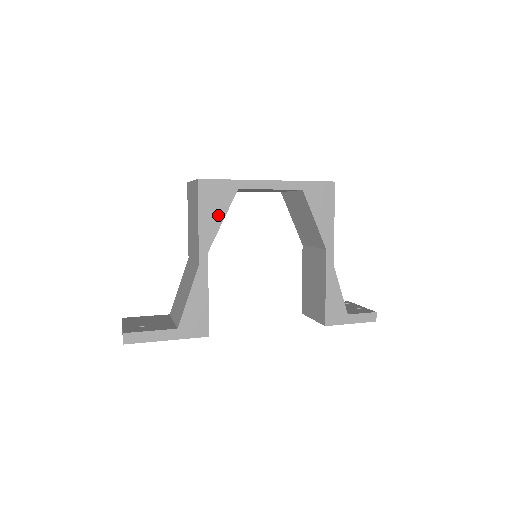
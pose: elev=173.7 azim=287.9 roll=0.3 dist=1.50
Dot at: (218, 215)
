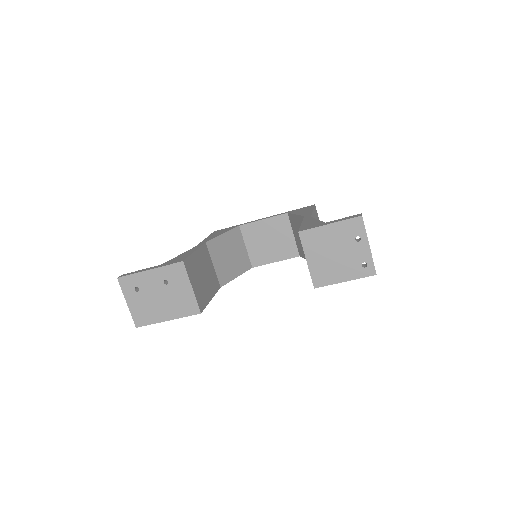
Dot at: occluded
